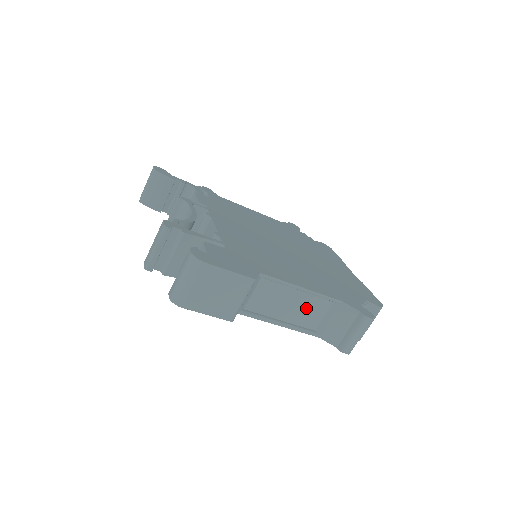
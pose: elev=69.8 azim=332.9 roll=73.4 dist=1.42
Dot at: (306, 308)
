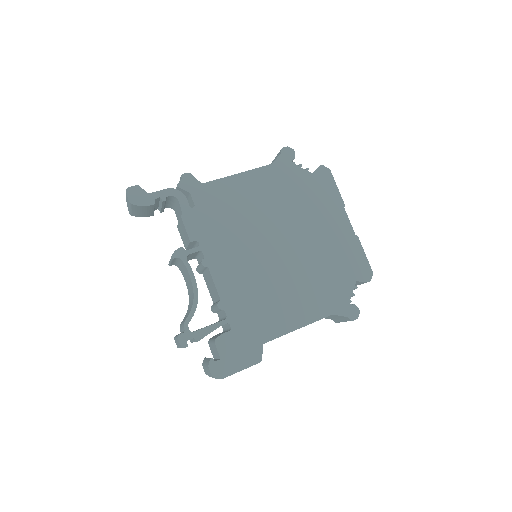
Dot at: occluded
